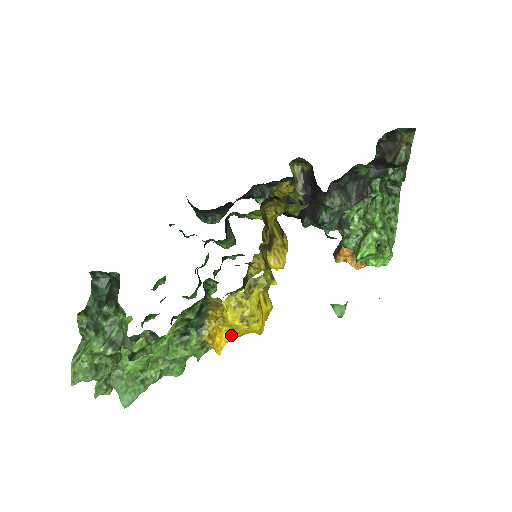
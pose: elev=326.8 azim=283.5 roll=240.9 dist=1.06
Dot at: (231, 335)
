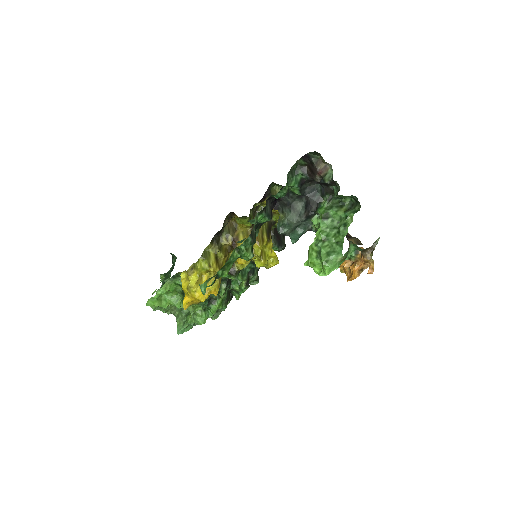
Dot at: (189, 298)
